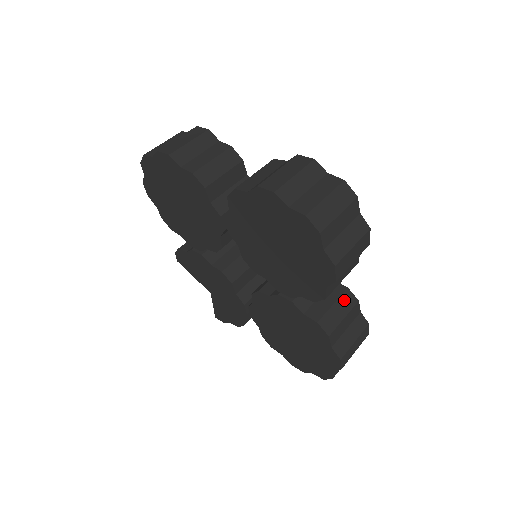
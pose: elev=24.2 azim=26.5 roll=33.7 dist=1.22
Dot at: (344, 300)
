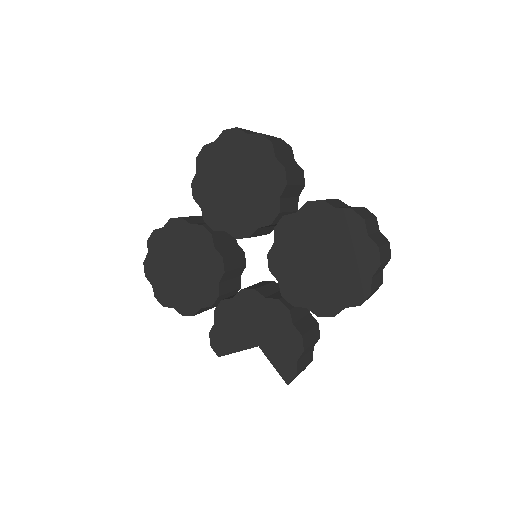
Dot at: occluded
